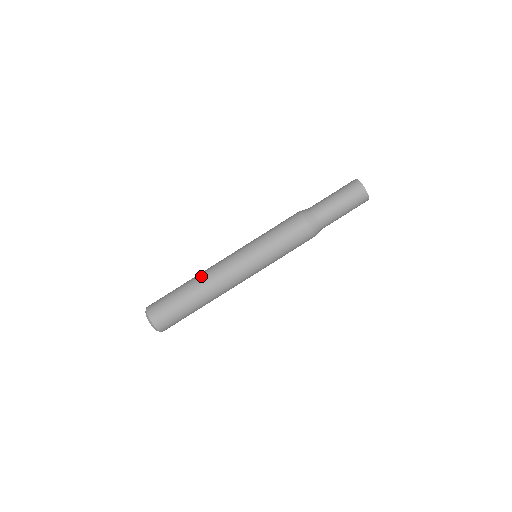
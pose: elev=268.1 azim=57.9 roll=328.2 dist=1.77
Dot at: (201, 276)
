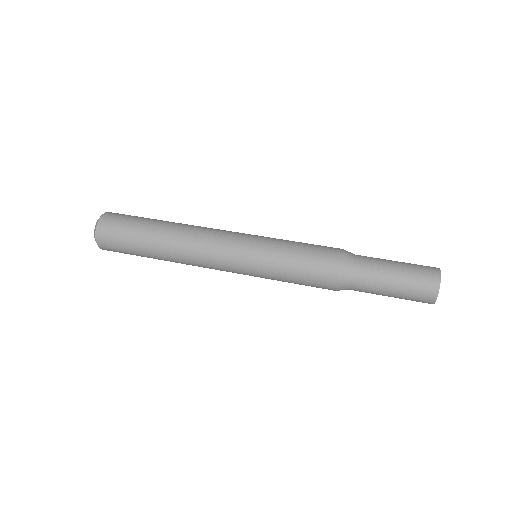
Dot at: (187, 224)
